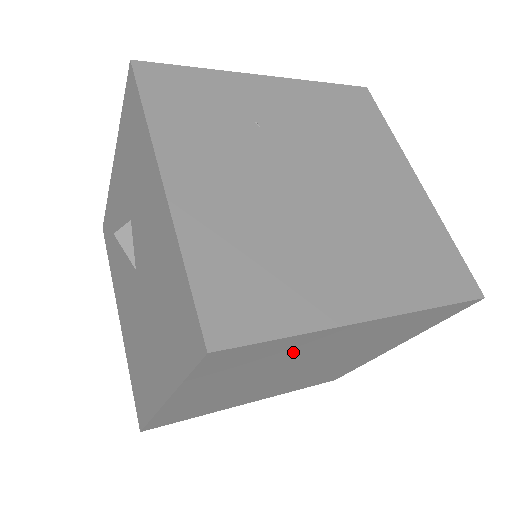
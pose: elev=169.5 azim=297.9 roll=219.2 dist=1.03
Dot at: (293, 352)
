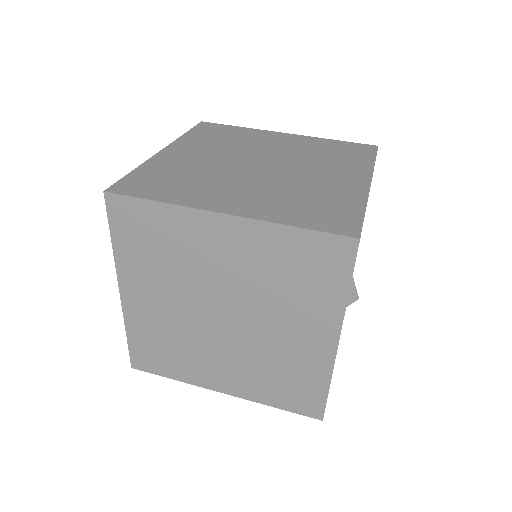
Dot at: occluded
